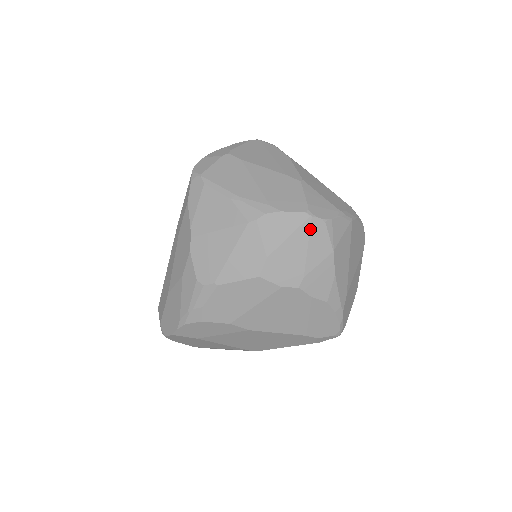
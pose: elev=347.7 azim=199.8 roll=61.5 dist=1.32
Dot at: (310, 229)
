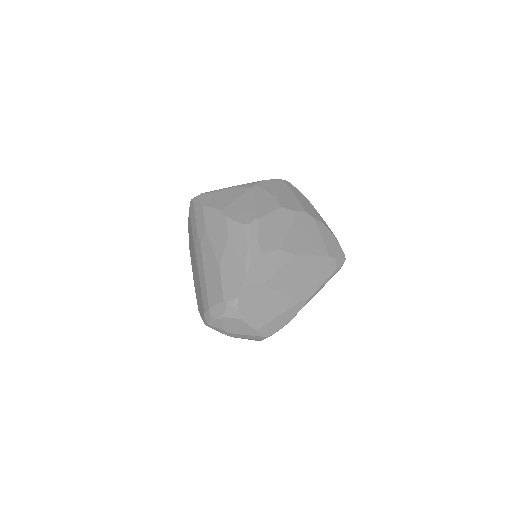
Dot at: (287, 185)
